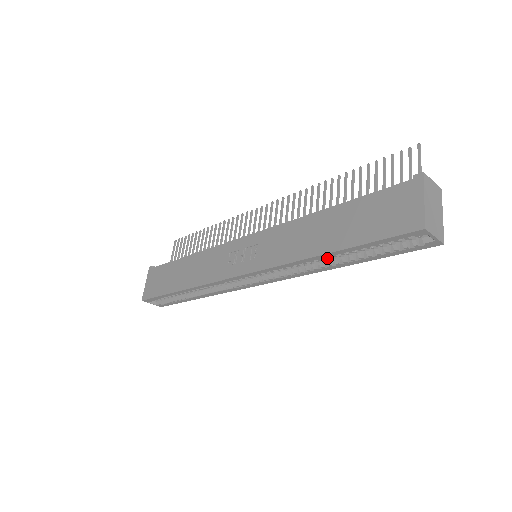
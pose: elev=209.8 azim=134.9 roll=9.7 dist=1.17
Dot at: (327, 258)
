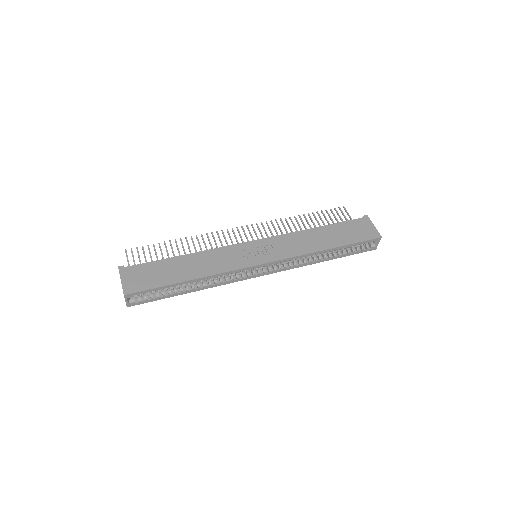
Dot at: (327, 252)
